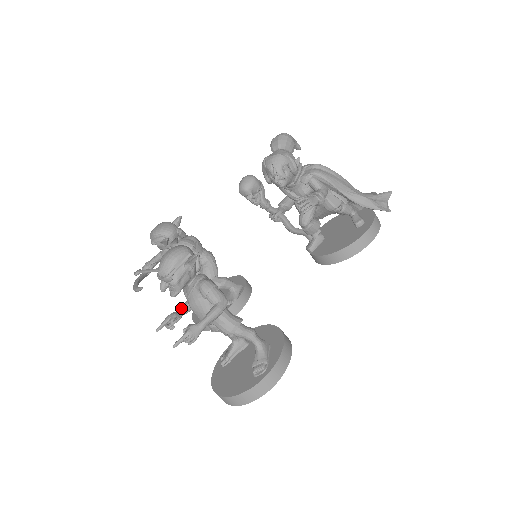
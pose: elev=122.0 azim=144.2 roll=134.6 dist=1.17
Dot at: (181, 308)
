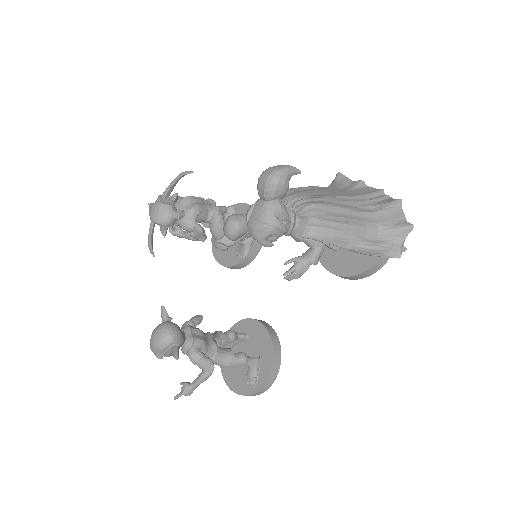
Dot at: occluded
